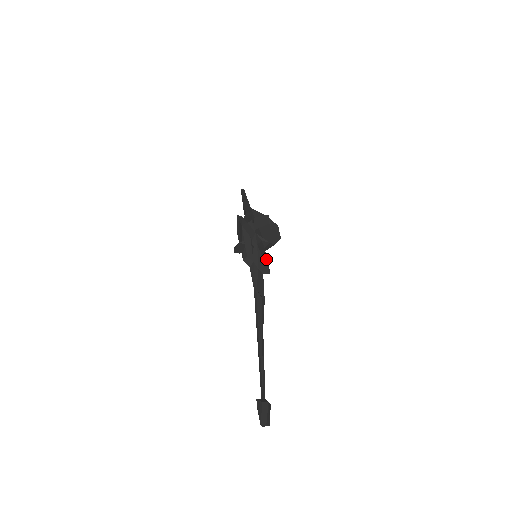
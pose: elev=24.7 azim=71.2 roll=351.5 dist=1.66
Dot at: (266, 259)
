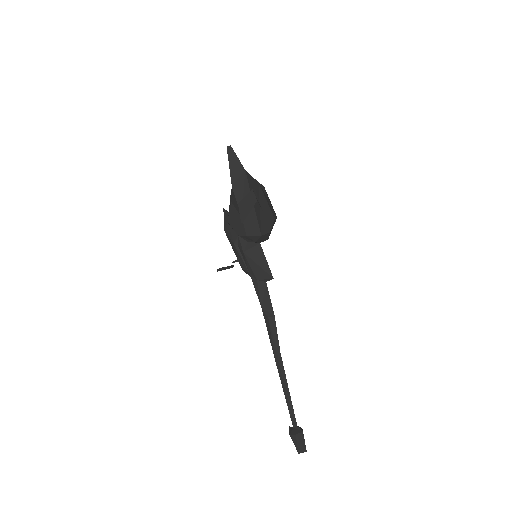
Dot at: (264, 260)
